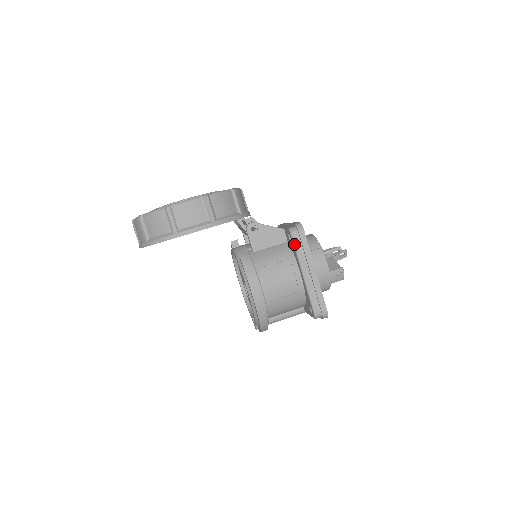
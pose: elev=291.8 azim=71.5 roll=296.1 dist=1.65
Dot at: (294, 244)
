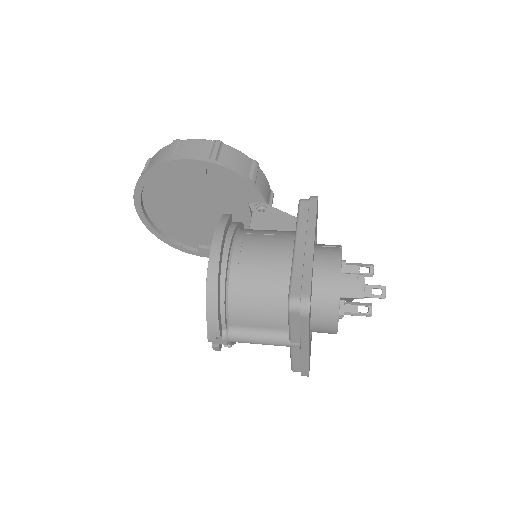
Dot at: (298, 211)
